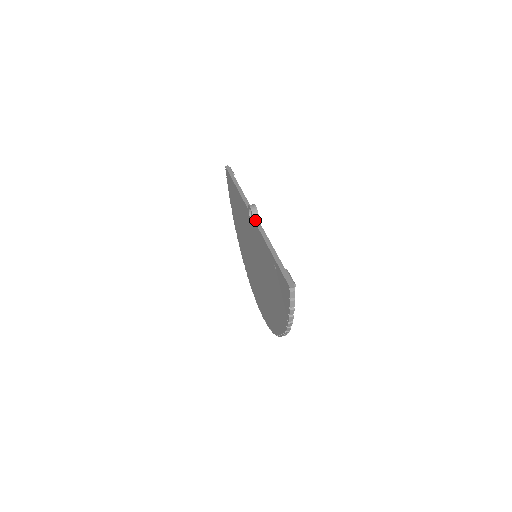
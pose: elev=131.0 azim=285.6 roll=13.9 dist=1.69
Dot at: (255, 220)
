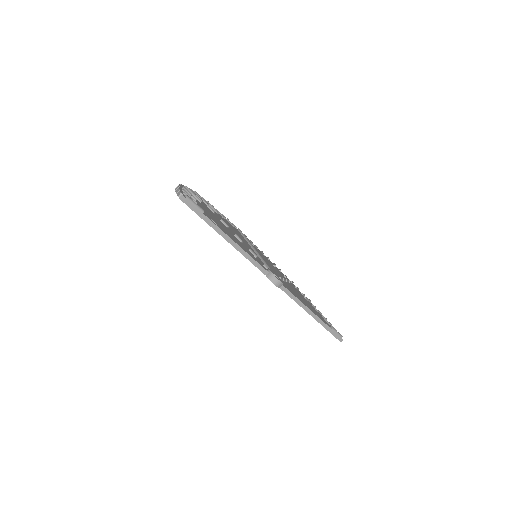
Dot at: (282, 289)
